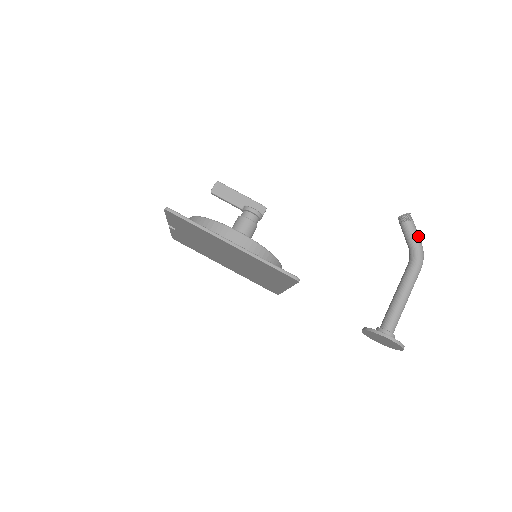
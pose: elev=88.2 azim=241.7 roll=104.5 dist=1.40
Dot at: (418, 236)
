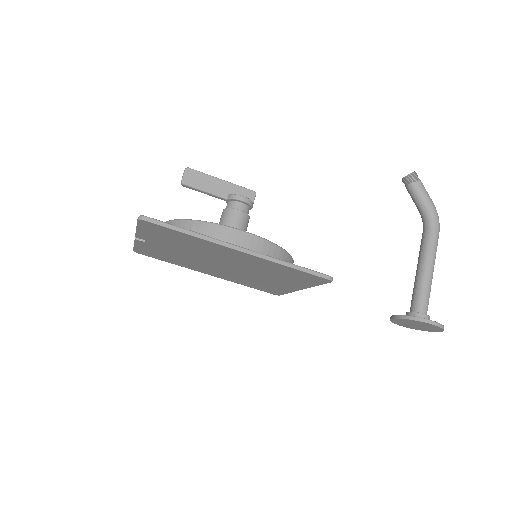
Dot at: (429, 197)
